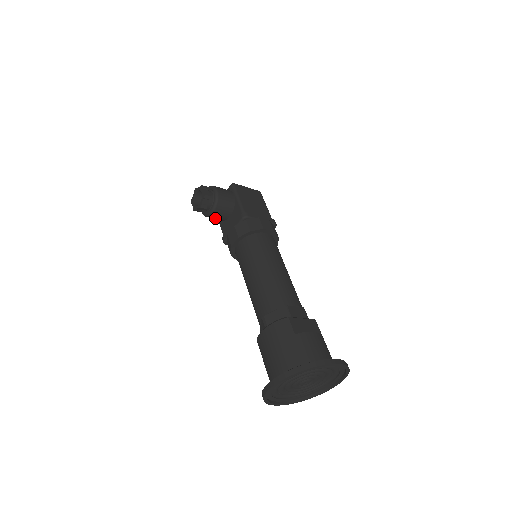
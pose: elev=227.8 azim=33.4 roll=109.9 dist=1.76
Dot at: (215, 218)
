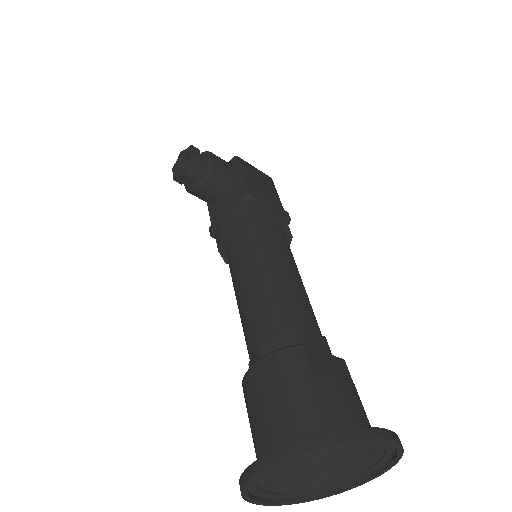
Dot at: (203, 197)
